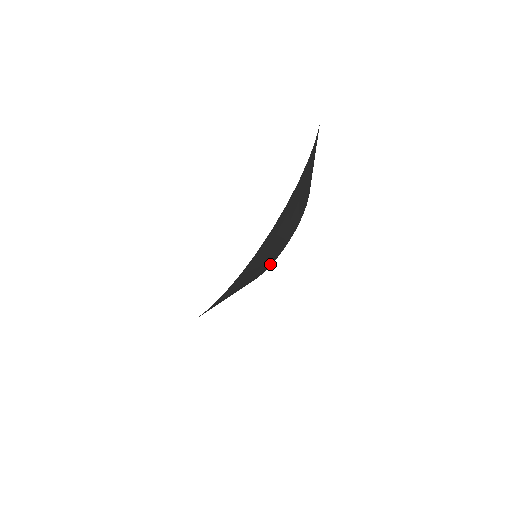
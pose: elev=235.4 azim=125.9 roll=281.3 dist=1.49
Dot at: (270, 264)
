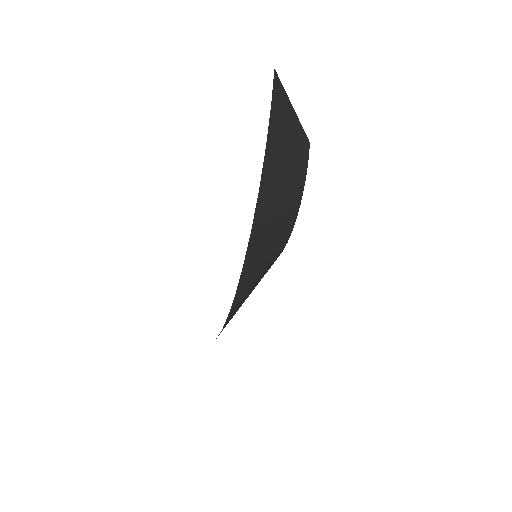
Dot at: (282, 249)
